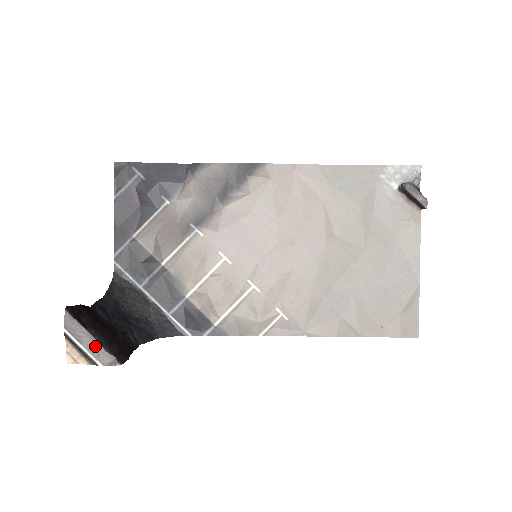
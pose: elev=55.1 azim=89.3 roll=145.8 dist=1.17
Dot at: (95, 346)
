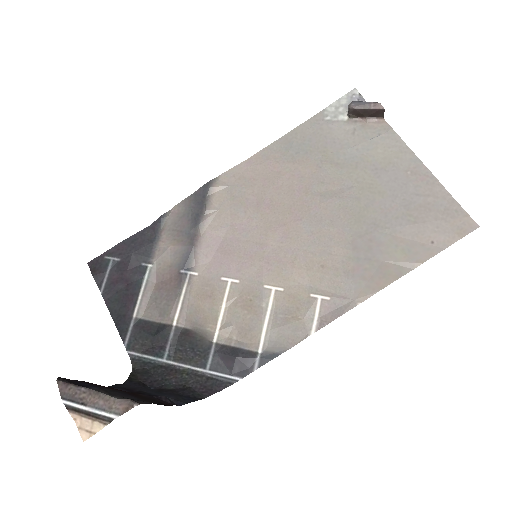
Dot at: (102, 400)
